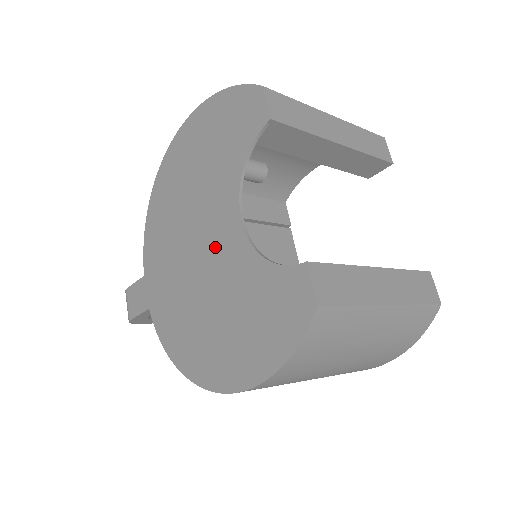
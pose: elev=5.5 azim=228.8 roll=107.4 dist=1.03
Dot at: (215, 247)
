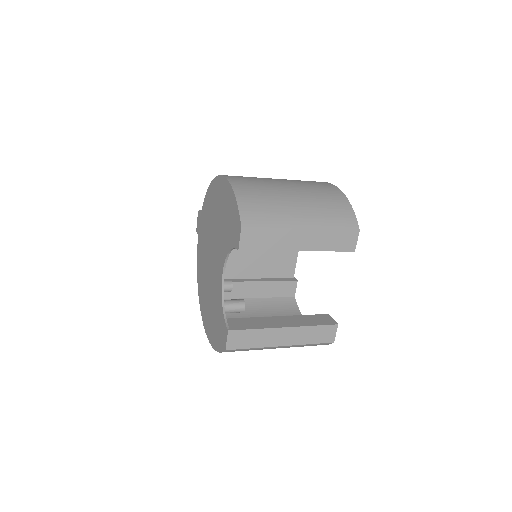
Dot at: (215, 269)
